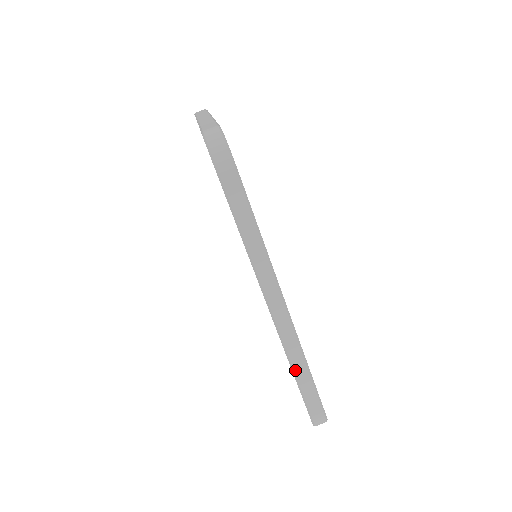
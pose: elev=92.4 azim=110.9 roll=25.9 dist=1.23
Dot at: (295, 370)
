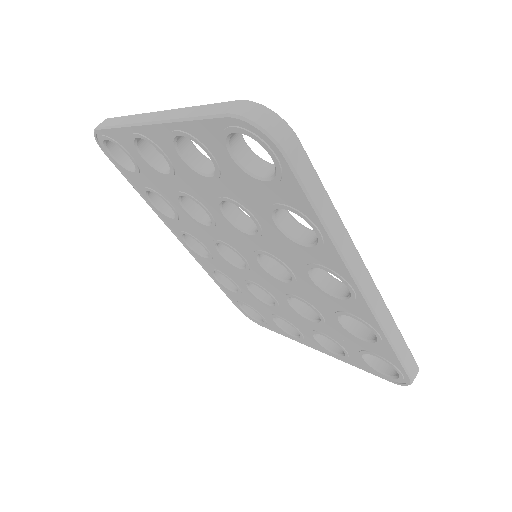
Dot at: (391, 339)
